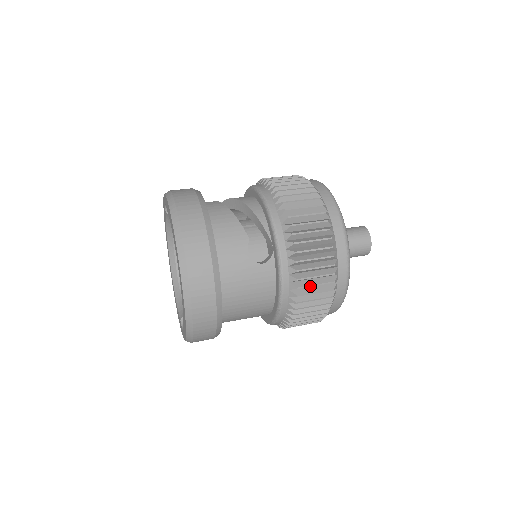
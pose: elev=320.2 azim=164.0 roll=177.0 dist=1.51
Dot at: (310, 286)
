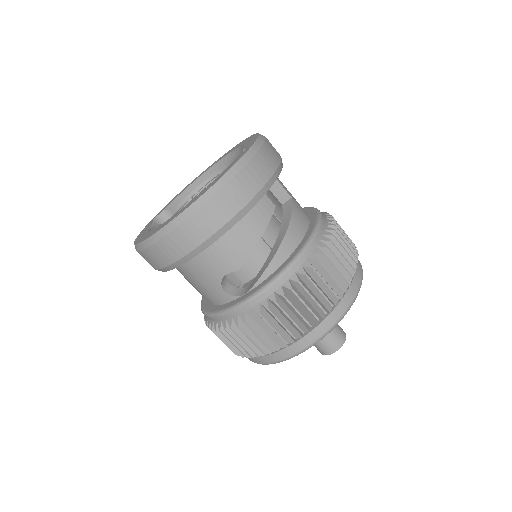
Dot at: (229, 340)
